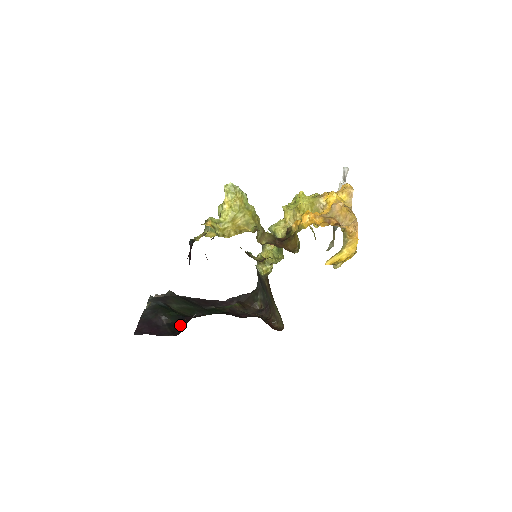
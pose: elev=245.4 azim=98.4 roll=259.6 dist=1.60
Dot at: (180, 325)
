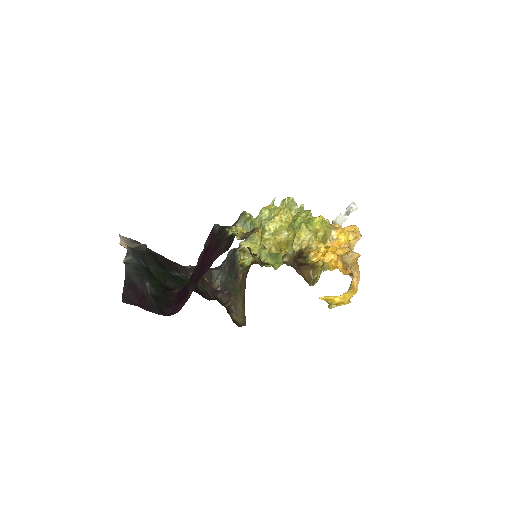
Dot at: (165, 301)
